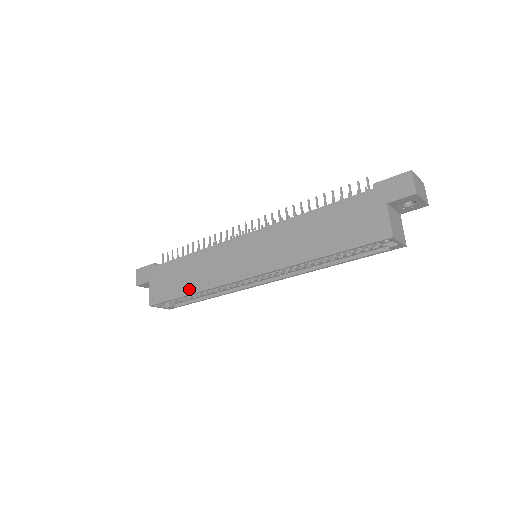
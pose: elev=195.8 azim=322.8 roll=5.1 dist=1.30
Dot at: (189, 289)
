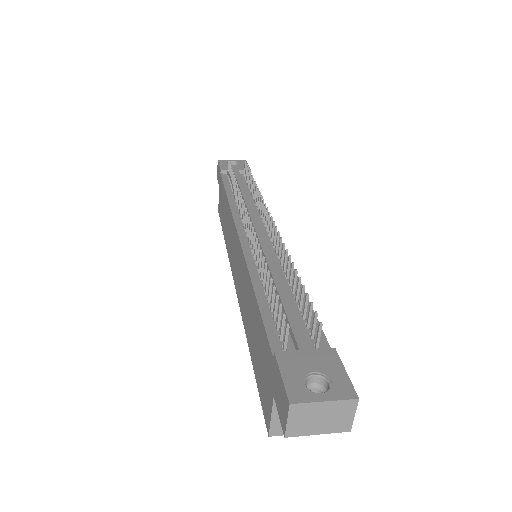
Dot at: (224, 233)
